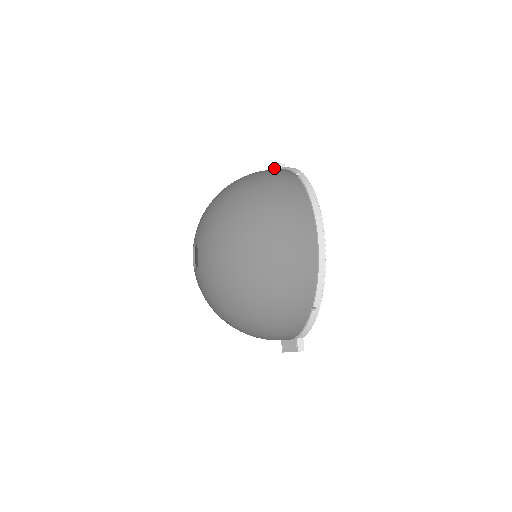
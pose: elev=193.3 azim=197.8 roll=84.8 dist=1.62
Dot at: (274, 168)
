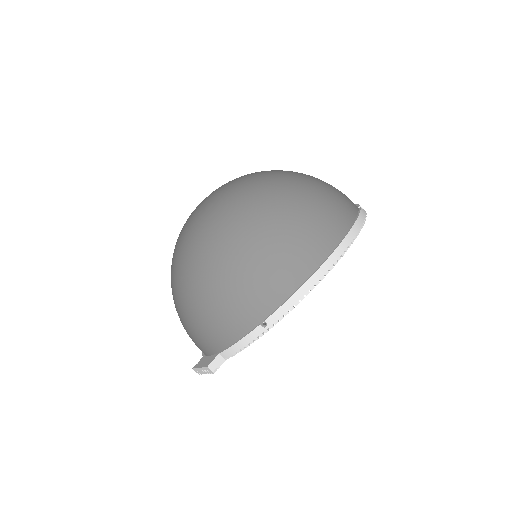
Dot at: occluded
